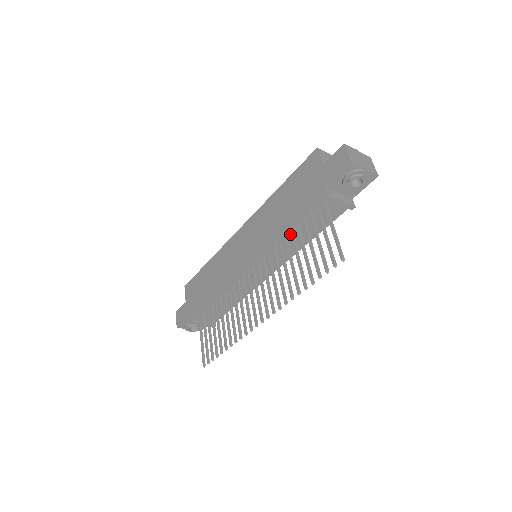
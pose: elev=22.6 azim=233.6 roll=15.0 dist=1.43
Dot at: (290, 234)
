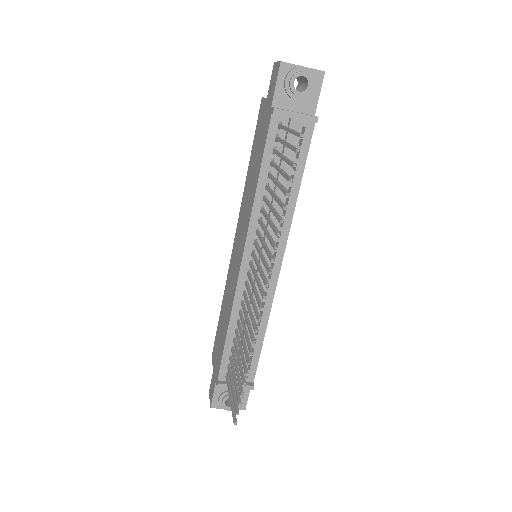
Dot at: occluded
